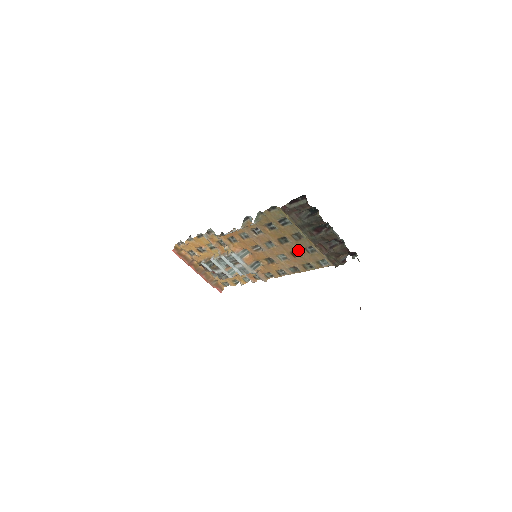
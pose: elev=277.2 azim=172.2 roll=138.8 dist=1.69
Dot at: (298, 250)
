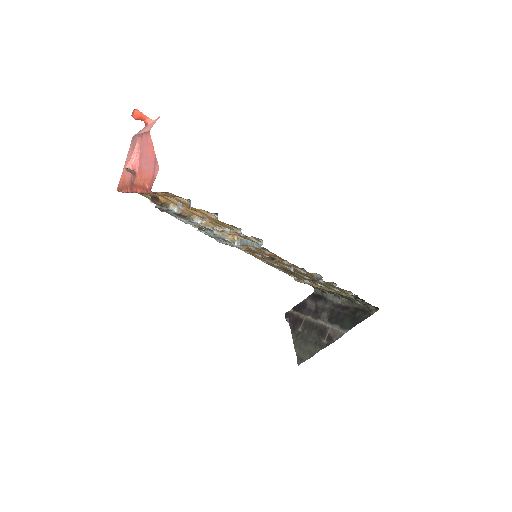
Dot at: (296, 275)
